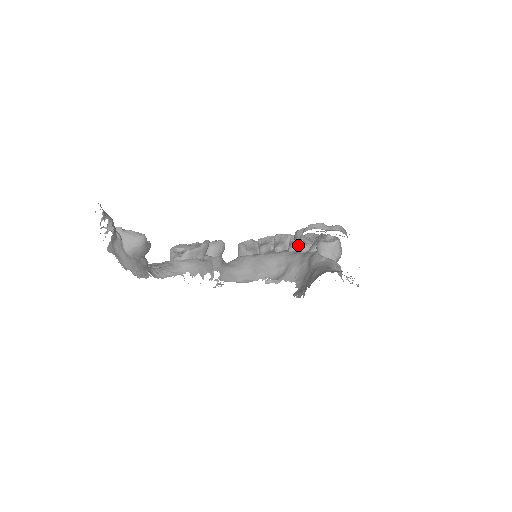
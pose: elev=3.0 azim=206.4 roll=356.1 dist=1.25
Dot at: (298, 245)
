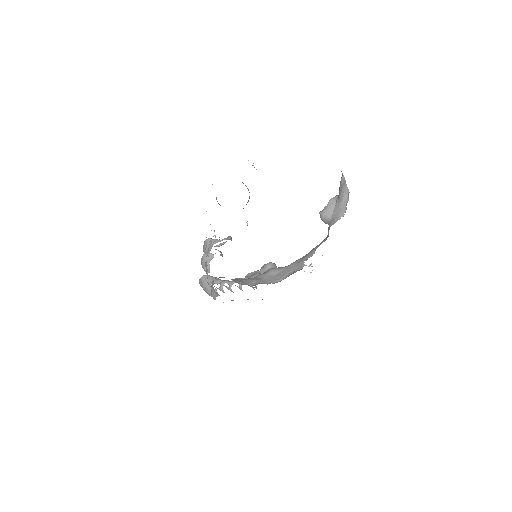
Dot at: occluded
